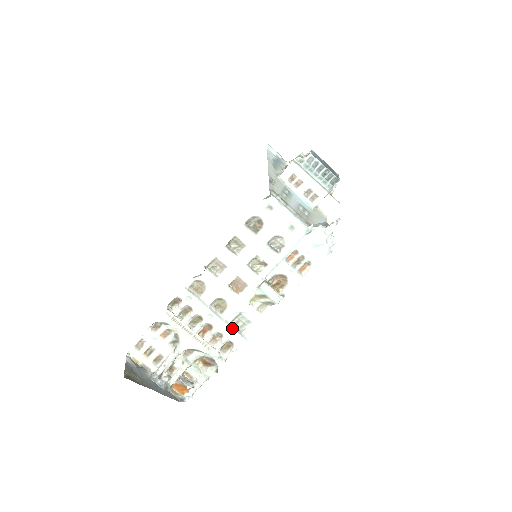
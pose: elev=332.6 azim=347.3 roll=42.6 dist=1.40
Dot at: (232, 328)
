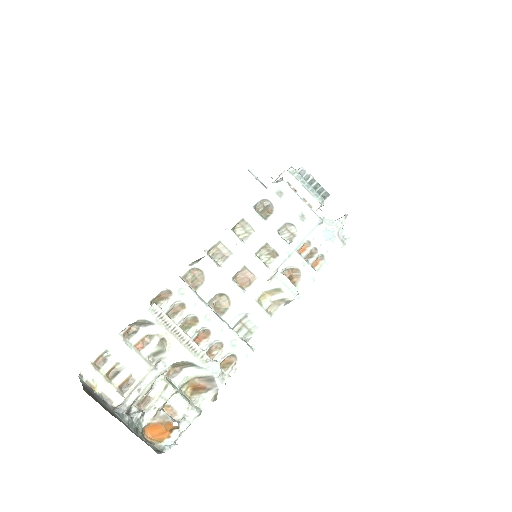
Dot at: (236, 334)
